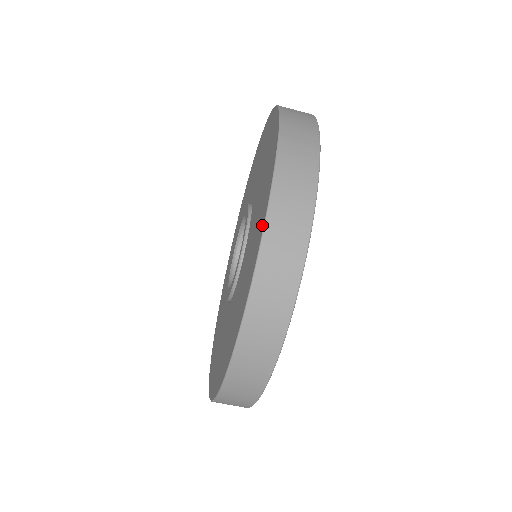
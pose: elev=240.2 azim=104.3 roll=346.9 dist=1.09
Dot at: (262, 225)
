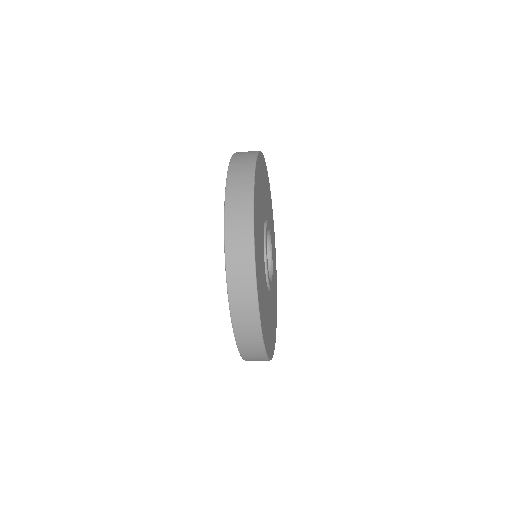
Dot at: occluded
